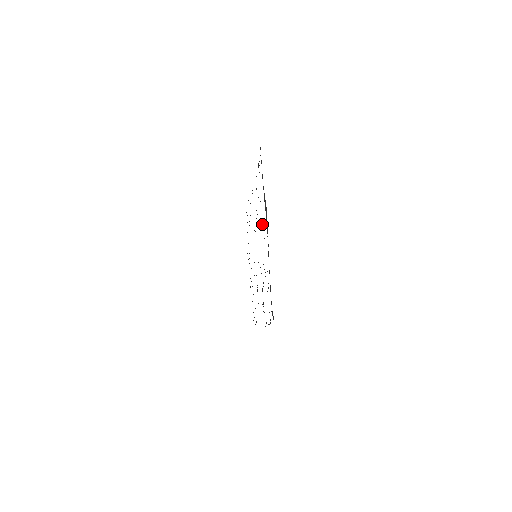
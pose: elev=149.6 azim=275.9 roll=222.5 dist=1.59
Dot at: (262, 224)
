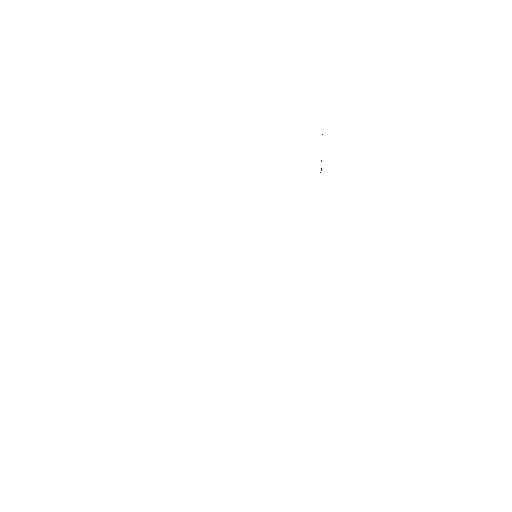
Dot at: occluded
